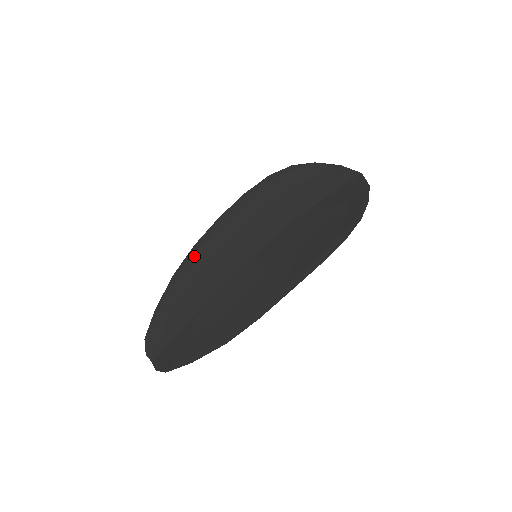
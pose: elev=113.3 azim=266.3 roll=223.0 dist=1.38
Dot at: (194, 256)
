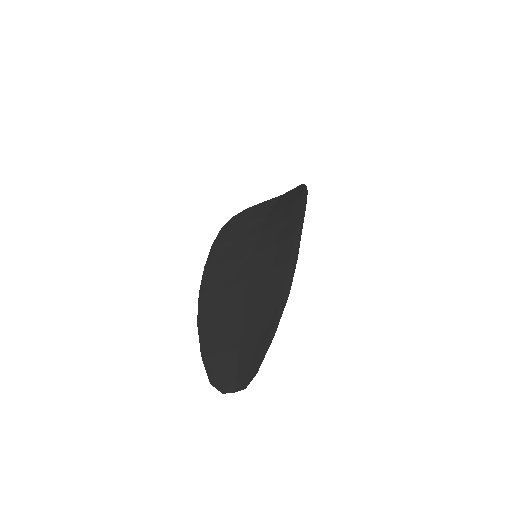
Dot at: (205, 297)
